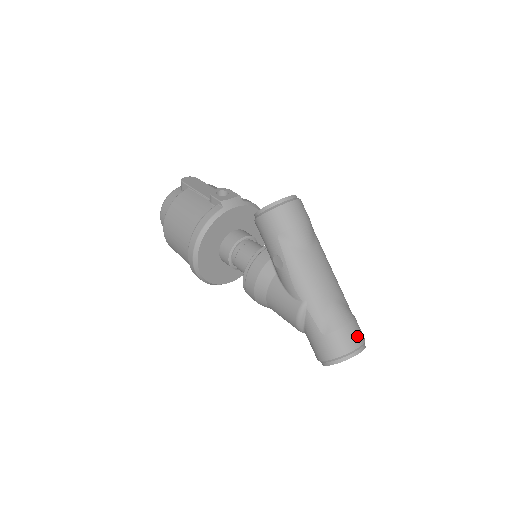
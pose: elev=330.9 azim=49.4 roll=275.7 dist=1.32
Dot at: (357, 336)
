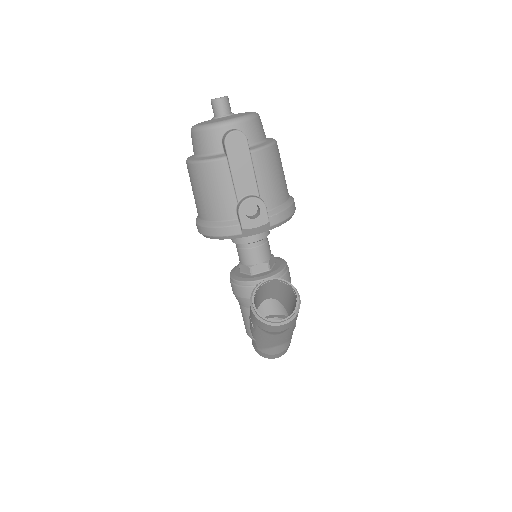
Dot at: (280, 355)
